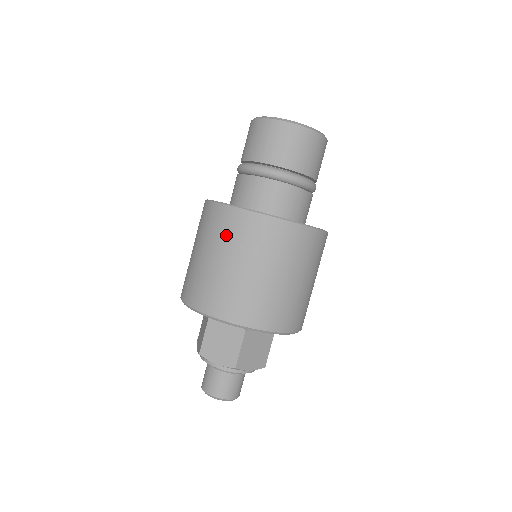
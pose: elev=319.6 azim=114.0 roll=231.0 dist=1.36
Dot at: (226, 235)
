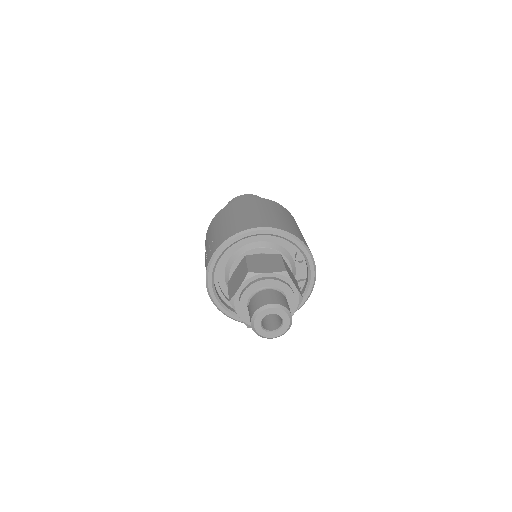
Dot at: (246, 205)
